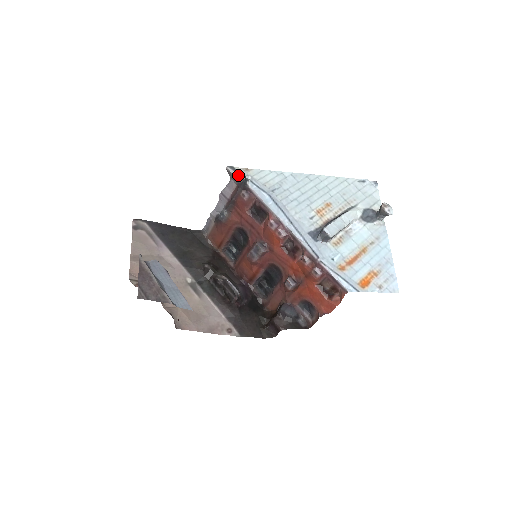
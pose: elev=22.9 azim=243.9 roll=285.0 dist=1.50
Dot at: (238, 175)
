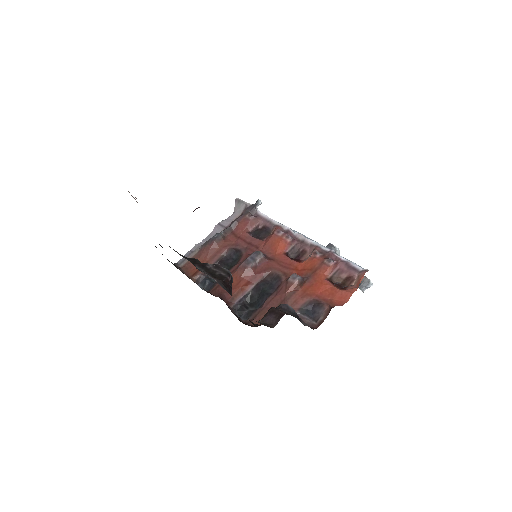
Dot at: (247, 203)
